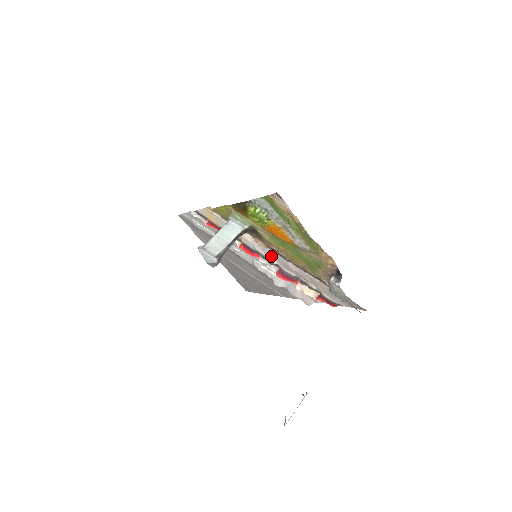
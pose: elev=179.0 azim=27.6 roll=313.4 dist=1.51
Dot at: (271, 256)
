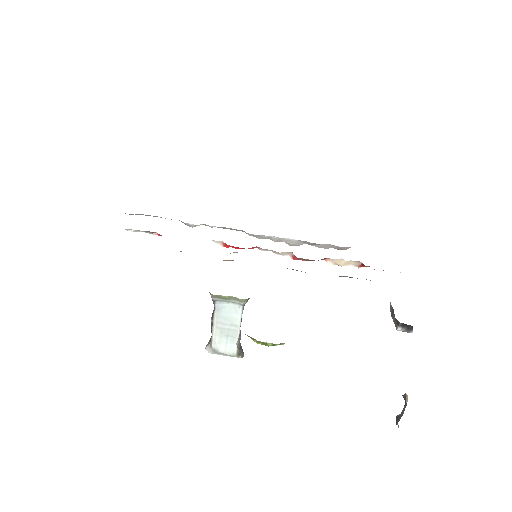
Dot at: occluded
